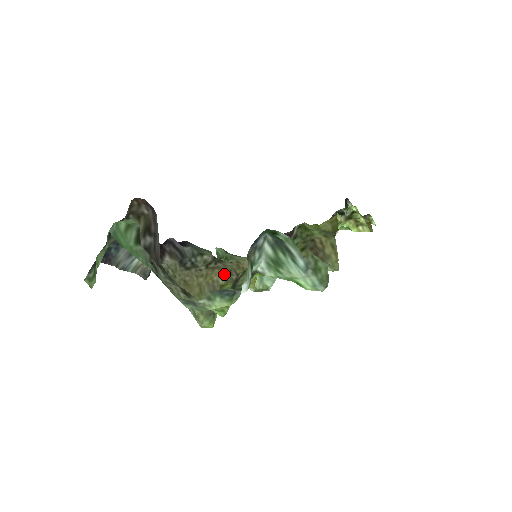
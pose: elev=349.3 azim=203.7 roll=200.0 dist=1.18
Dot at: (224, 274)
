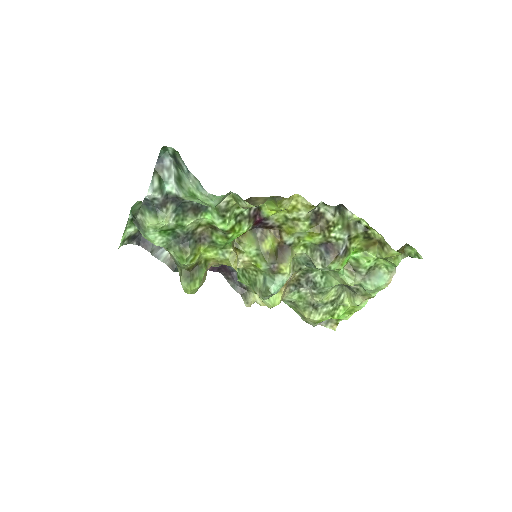
Dot at: occluded
